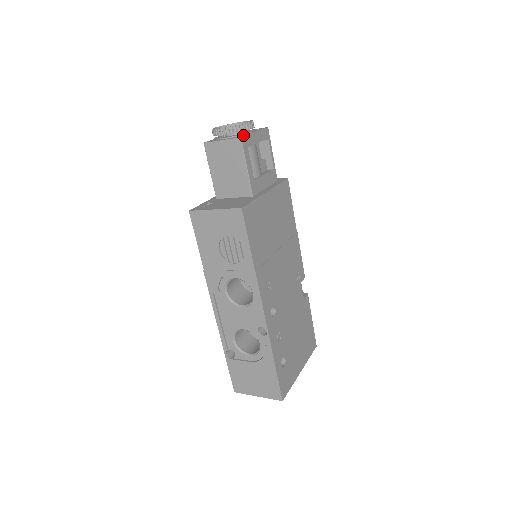
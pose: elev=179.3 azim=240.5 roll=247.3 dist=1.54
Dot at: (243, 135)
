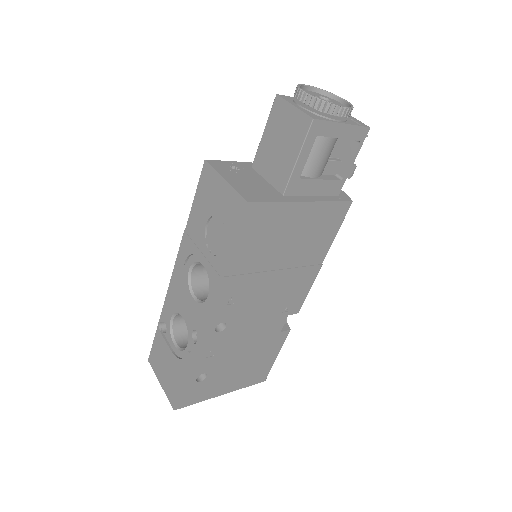
Dot at: (323, 117)
